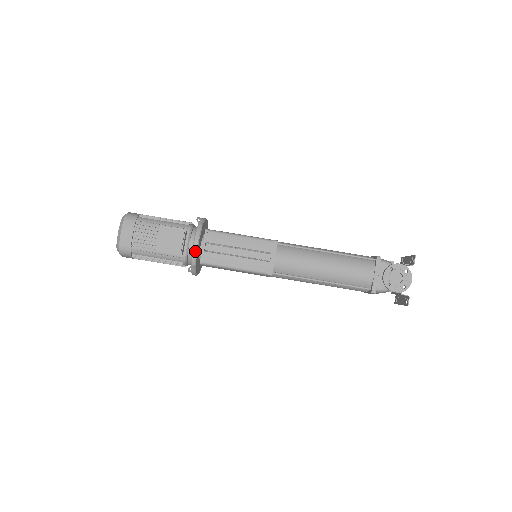
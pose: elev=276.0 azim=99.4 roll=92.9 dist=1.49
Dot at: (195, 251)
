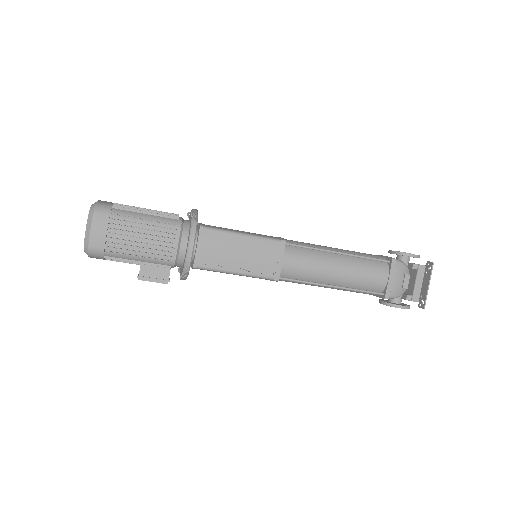
Dot at: occluded
